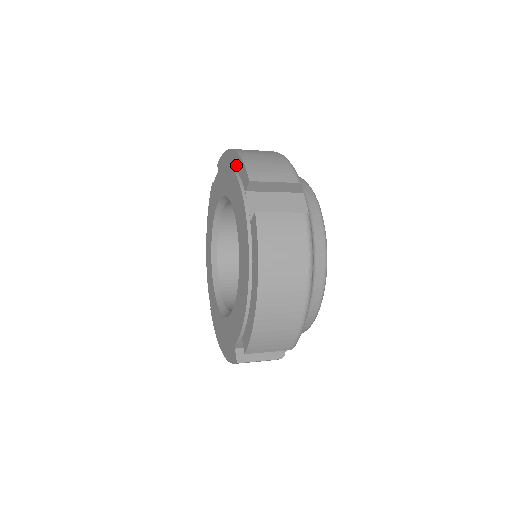
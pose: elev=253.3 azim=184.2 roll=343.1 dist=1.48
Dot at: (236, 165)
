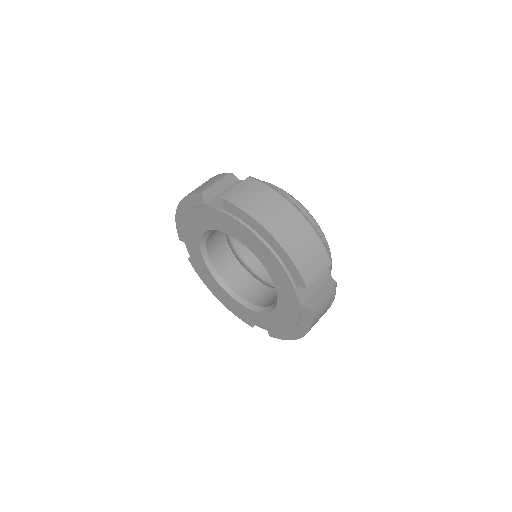
Dot at: (187, 207)
